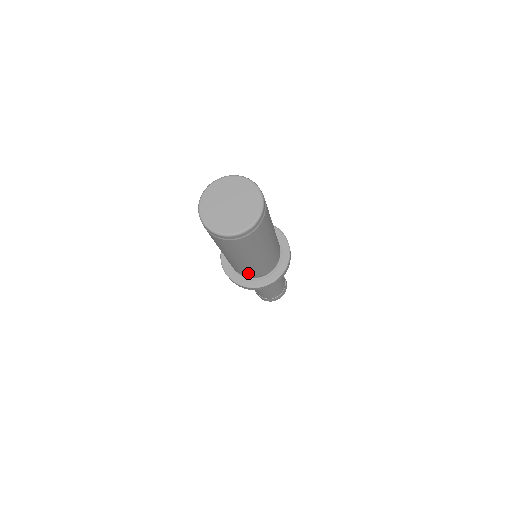
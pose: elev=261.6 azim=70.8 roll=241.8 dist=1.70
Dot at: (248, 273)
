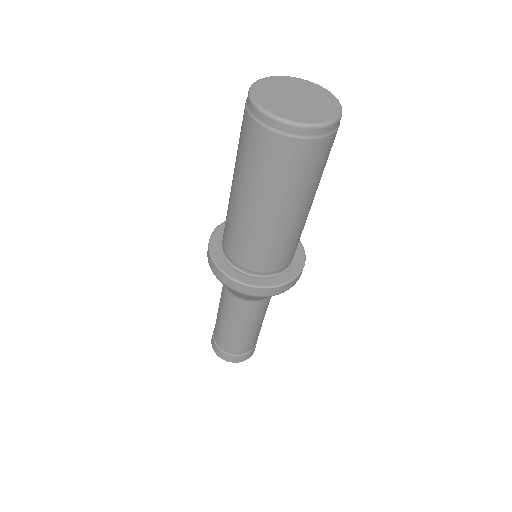
Dot at: (246, 253)
